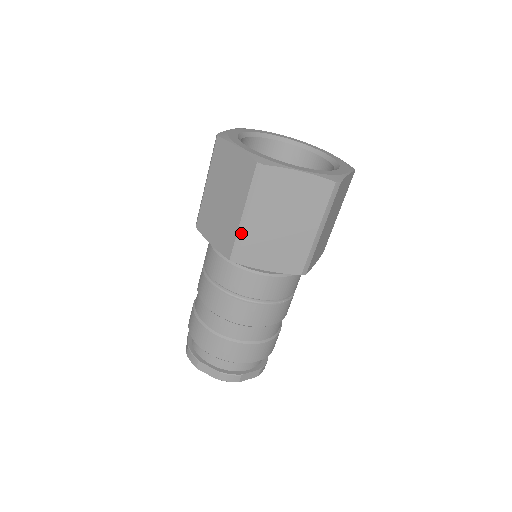
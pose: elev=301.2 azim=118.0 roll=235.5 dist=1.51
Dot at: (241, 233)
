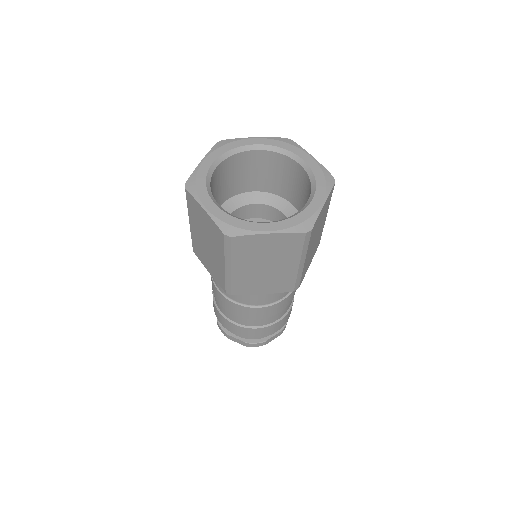
Dot at: (228, 278)
